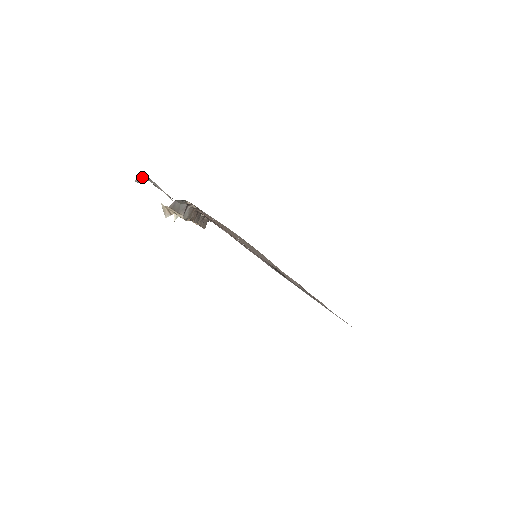
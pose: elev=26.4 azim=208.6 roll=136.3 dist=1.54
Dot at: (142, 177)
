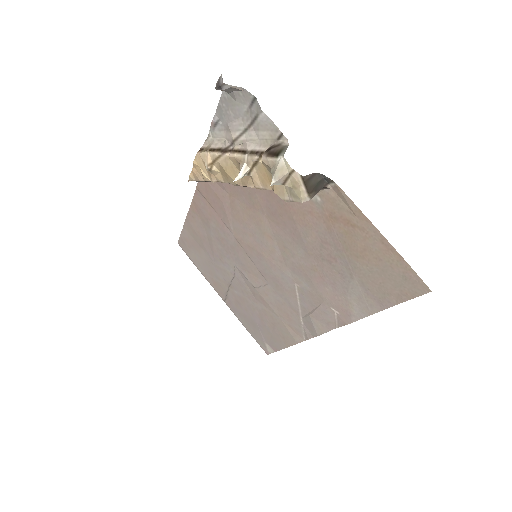
Dot at: occluded
